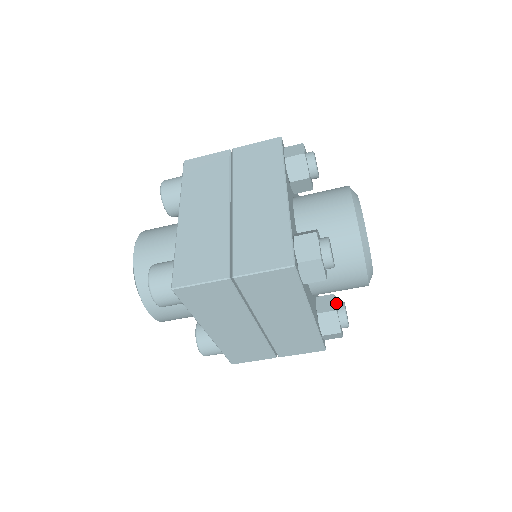
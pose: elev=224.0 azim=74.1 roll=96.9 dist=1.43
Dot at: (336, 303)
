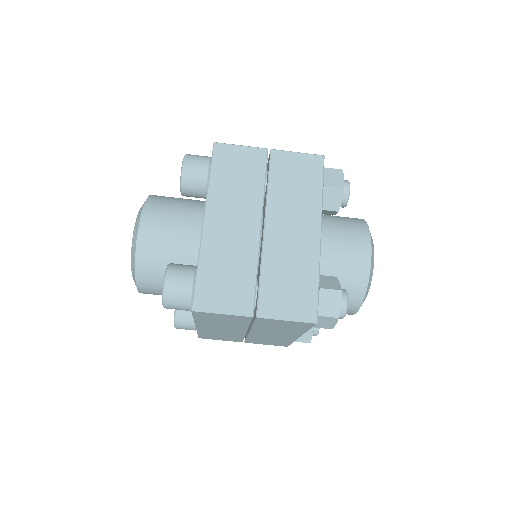
Dot at: occluded
